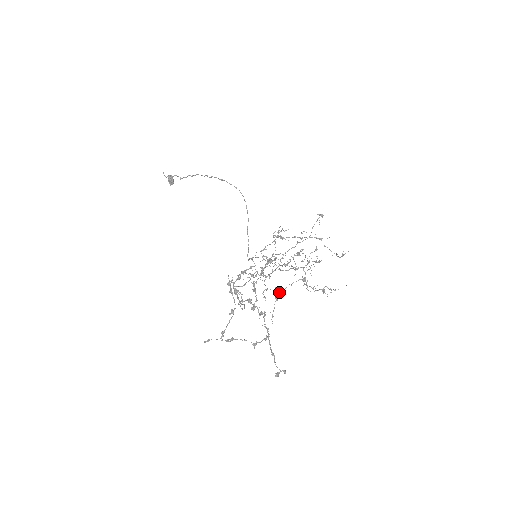
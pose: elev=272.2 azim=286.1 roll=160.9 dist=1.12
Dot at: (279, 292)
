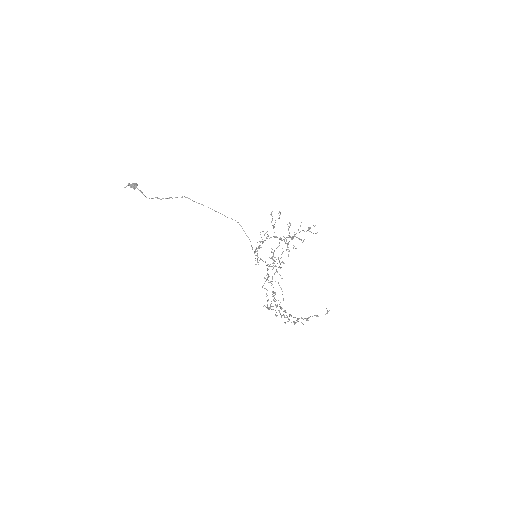
Dot at: (286, 249)
